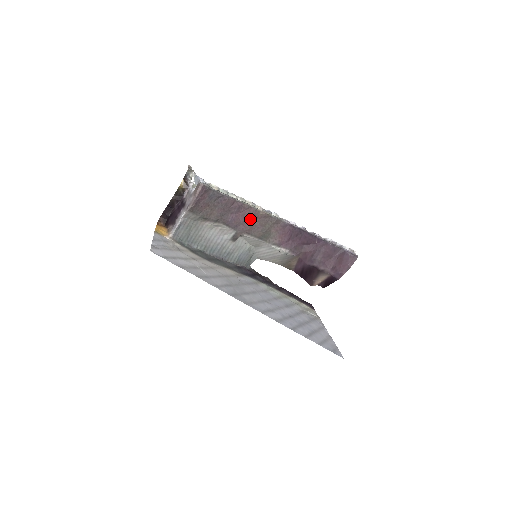
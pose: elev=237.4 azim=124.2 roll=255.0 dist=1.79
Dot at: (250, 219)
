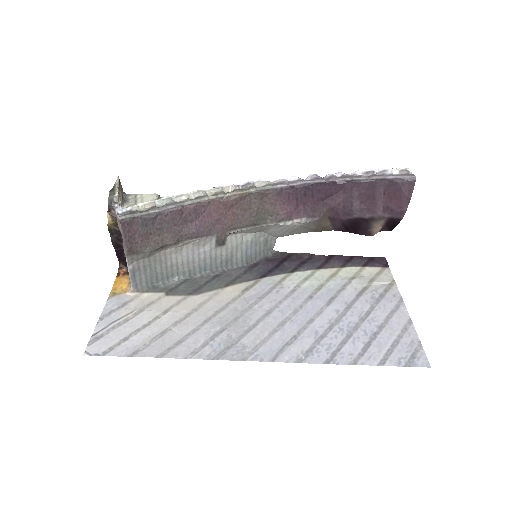
Dot at: (223, 212)
